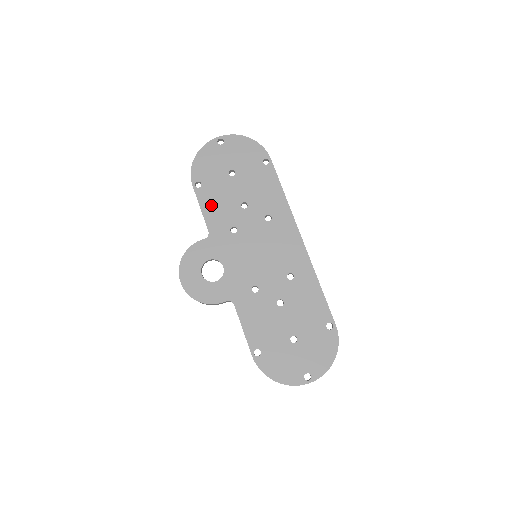
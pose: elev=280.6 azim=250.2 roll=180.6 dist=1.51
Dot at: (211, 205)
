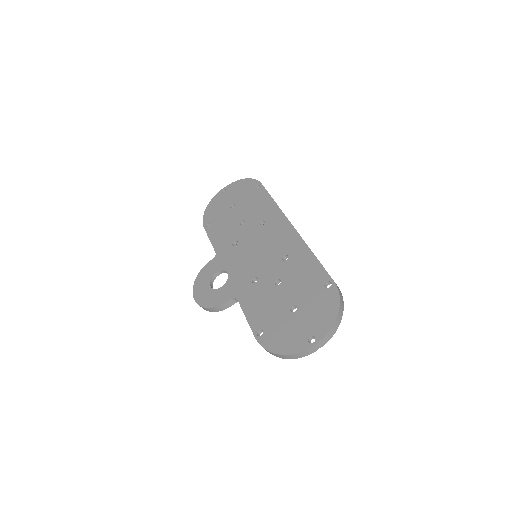
Dot at: (217, 234)
